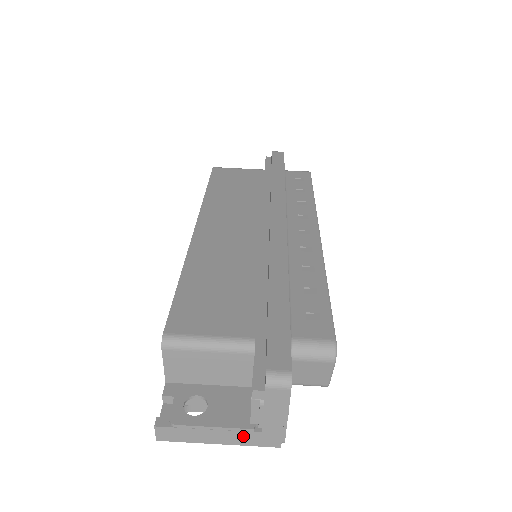
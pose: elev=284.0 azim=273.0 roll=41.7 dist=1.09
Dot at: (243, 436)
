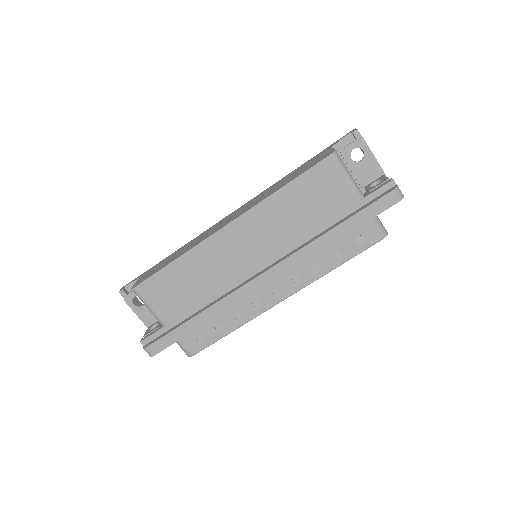
Dot at: occluded
